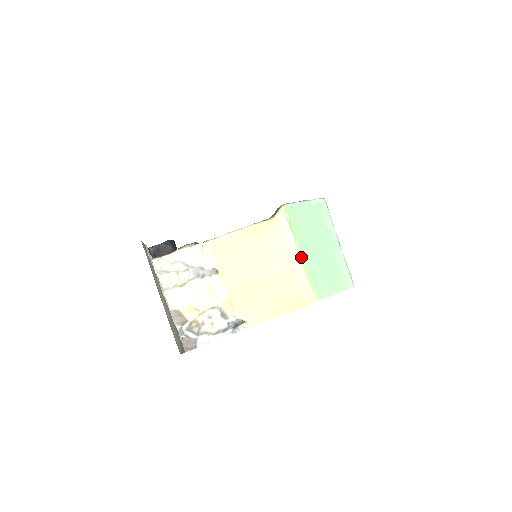
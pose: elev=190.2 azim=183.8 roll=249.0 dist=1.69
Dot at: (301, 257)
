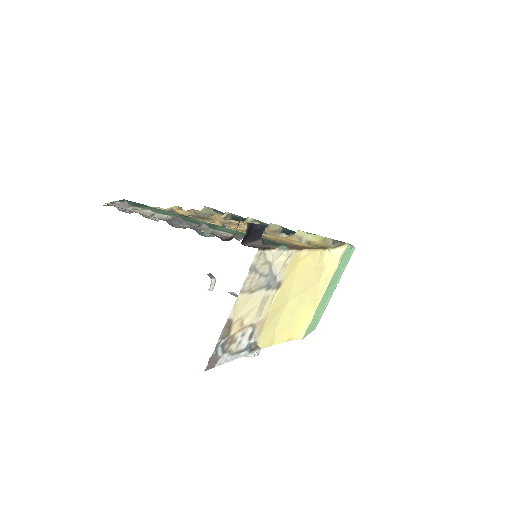
Dot at: (322, 296)
